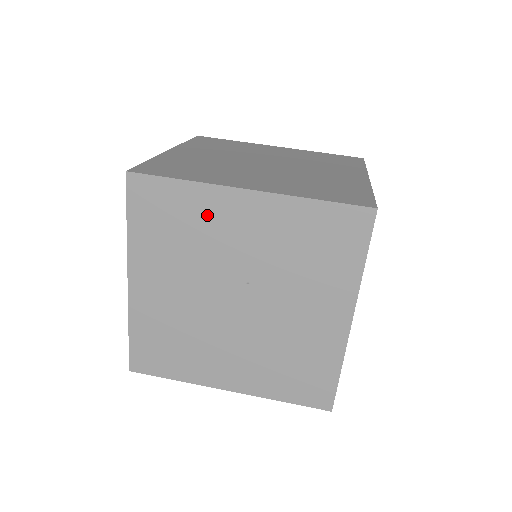
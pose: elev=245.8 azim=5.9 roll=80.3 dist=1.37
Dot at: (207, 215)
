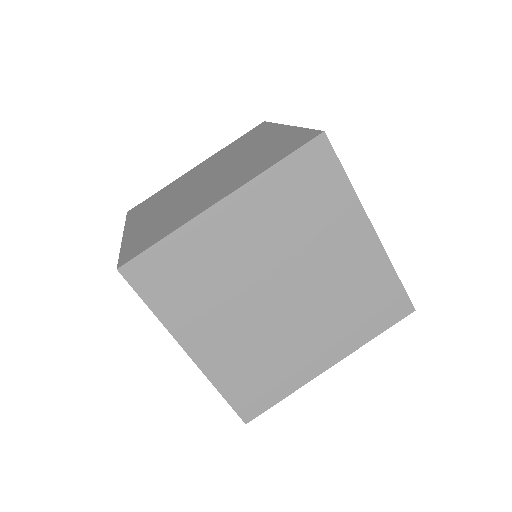
Dot at: (259, 137)
